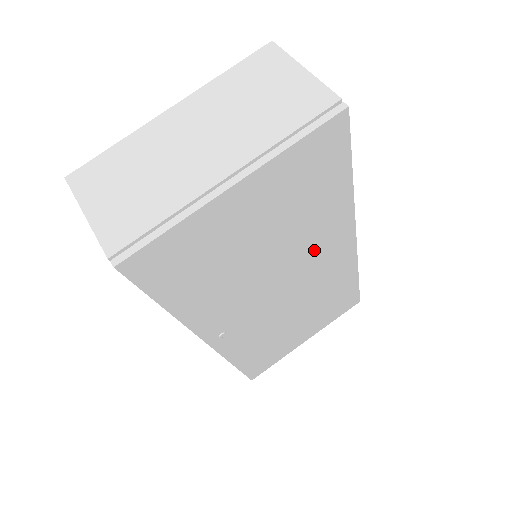
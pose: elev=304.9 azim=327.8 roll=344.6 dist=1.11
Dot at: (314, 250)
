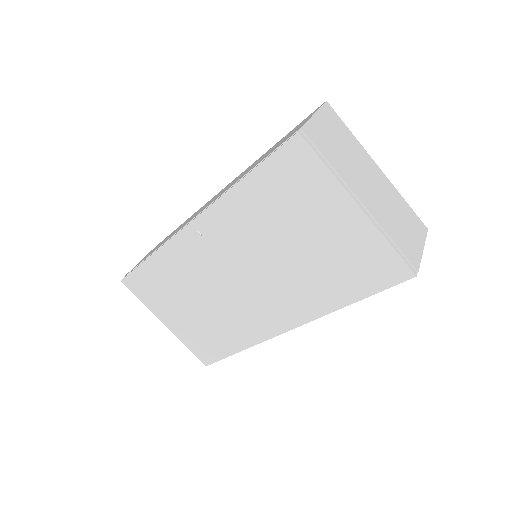
Dot at: (283, 294)
